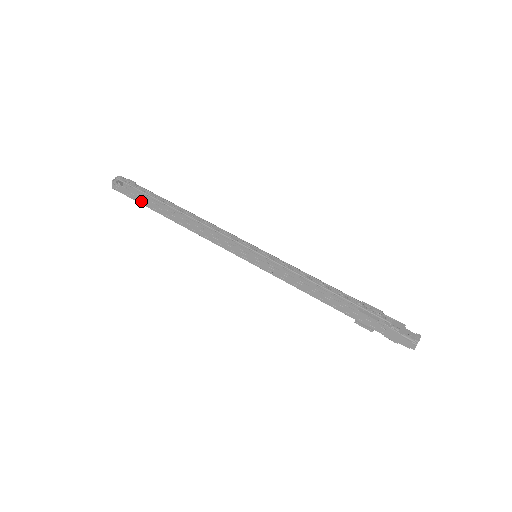
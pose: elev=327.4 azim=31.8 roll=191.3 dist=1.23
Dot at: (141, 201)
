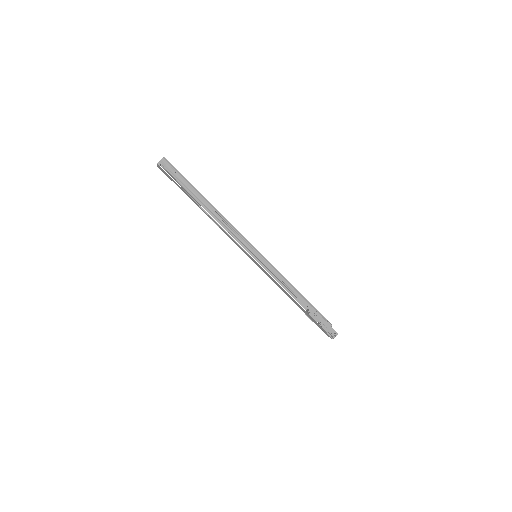
Dot at: (179, 187)
